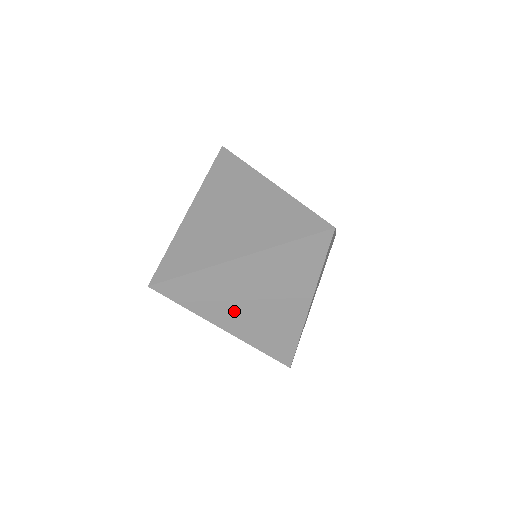
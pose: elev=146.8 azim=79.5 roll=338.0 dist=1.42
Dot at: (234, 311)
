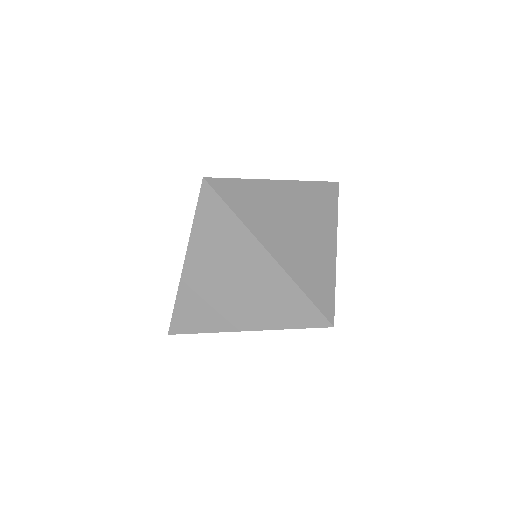
Dot at: occluded
